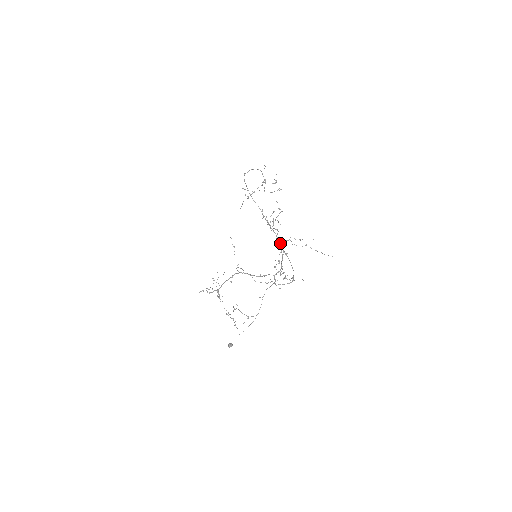
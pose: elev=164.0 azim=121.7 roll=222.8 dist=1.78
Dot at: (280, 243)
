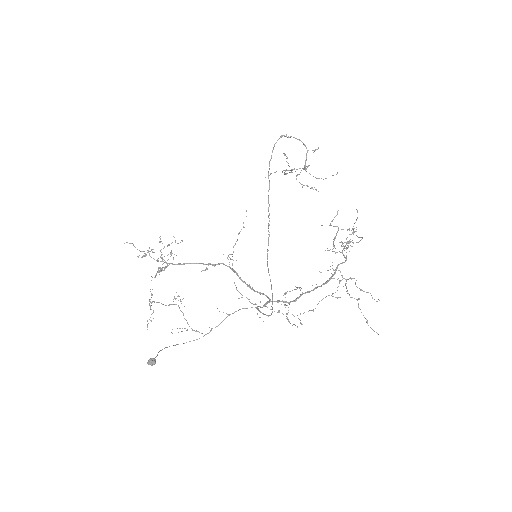
Dot at: (268, 250)
